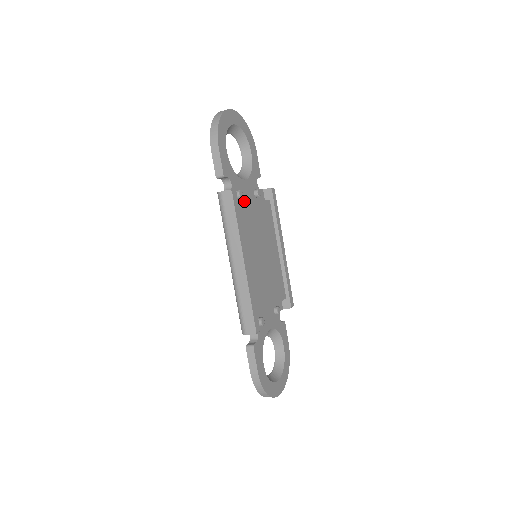
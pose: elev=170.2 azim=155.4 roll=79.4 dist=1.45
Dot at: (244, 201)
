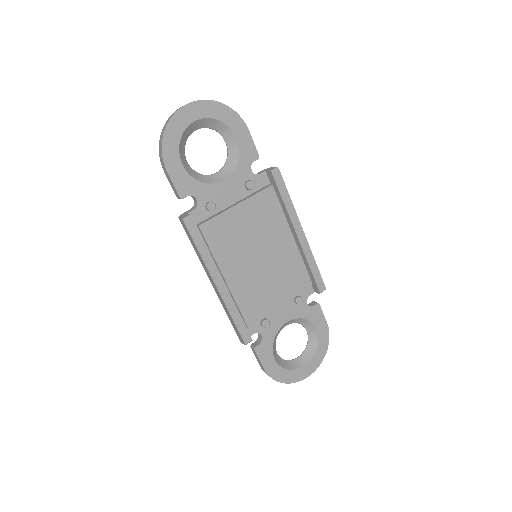
Dot at: (225, 206)
